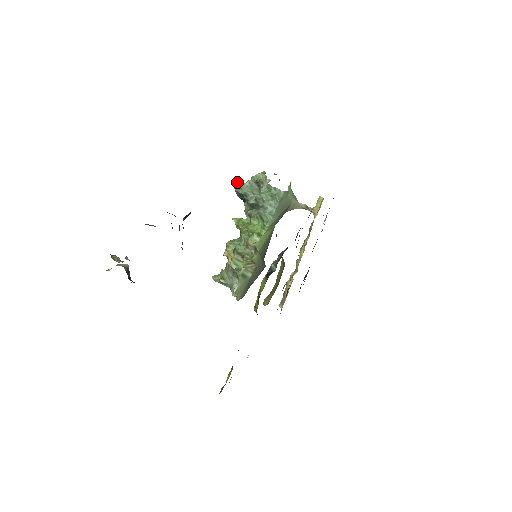
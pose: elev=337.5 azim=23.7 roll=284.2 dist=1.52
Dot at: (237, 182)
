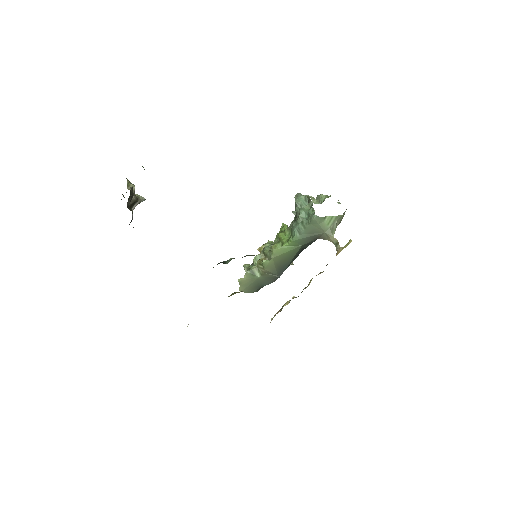
Dot at: occluded
